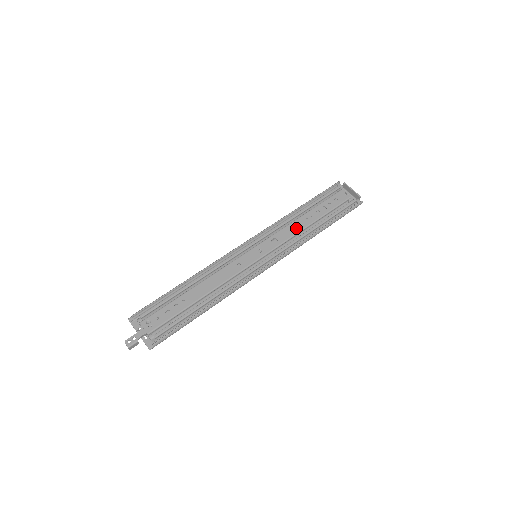
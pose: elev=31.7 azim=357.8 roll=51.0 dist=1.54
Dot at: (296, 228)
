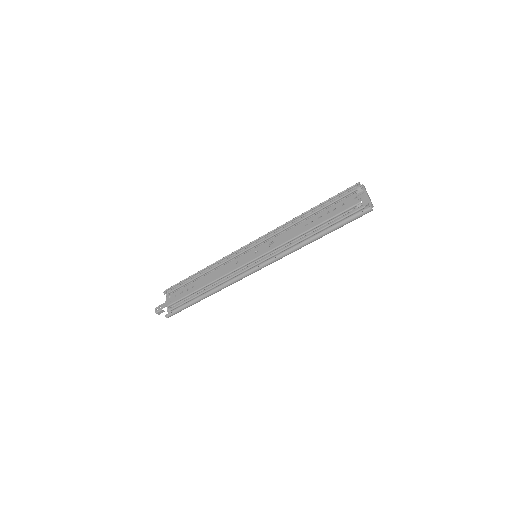
Dot at: (294, 233)
